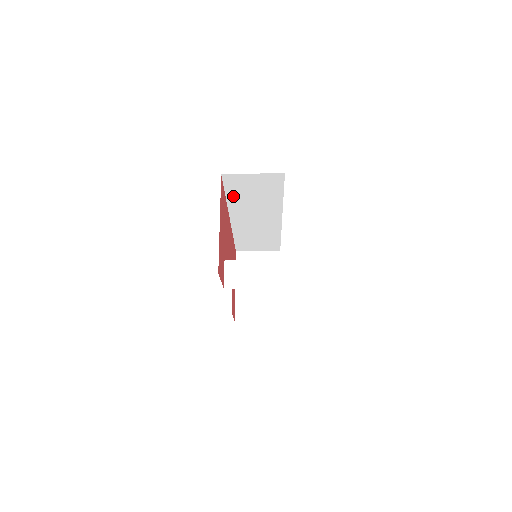
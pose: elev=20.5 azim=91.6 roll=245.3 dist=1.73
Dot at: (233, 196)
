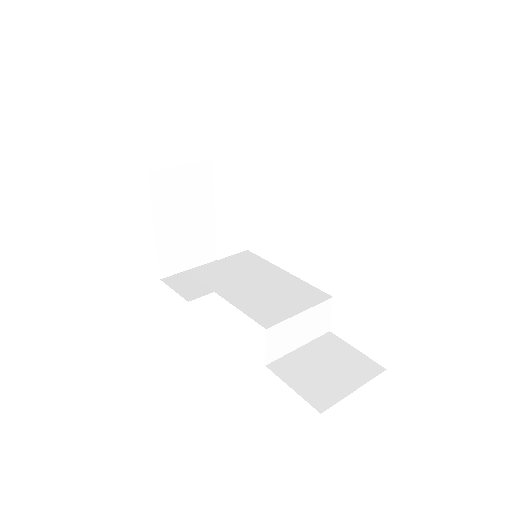
Dot at: occluded
